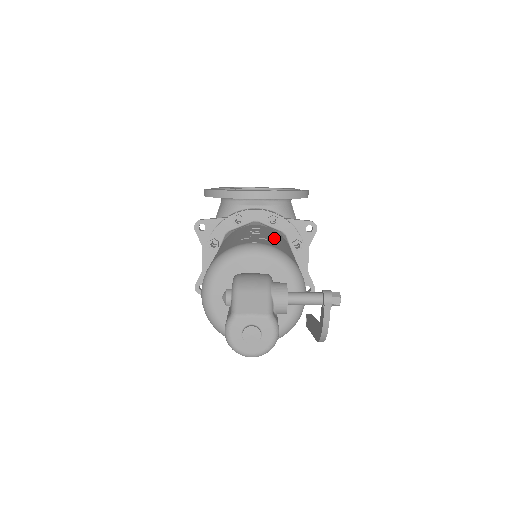
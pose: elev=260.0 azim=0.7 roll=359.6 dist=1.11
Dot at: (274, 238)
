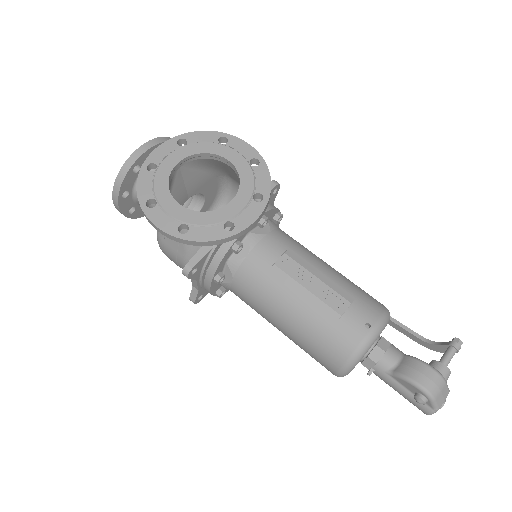
Dot at: (331, 278)
